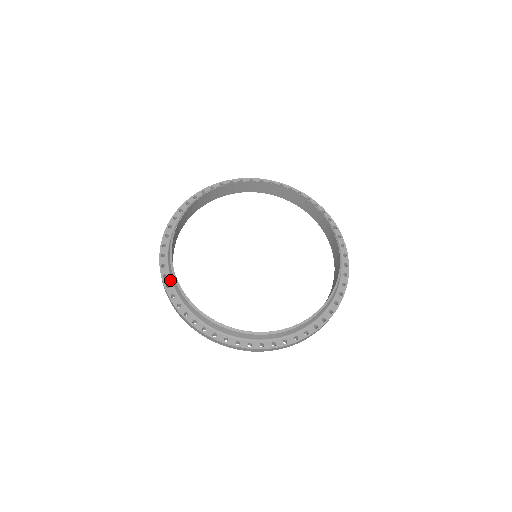
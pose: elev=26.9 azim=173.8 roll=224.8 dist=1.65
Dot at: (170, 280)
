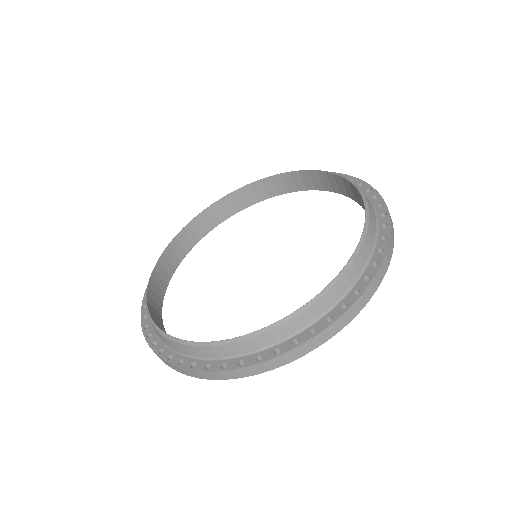
Dot at: (169, 350)
